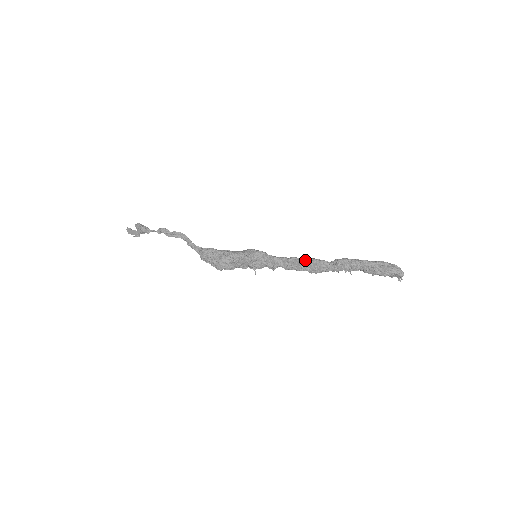
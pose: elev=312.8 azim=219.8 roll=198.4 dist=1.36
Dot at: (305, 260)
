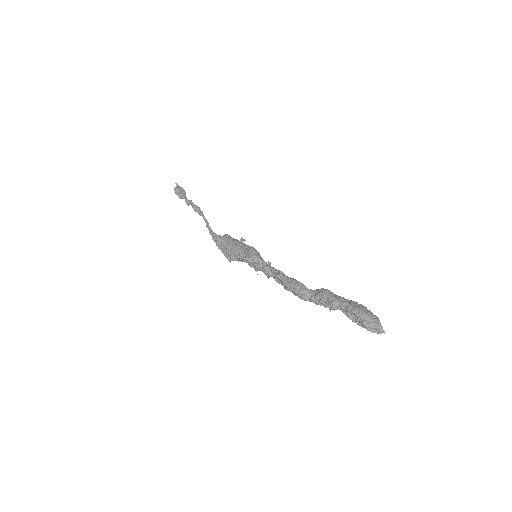
Dot at: (287, 283)
